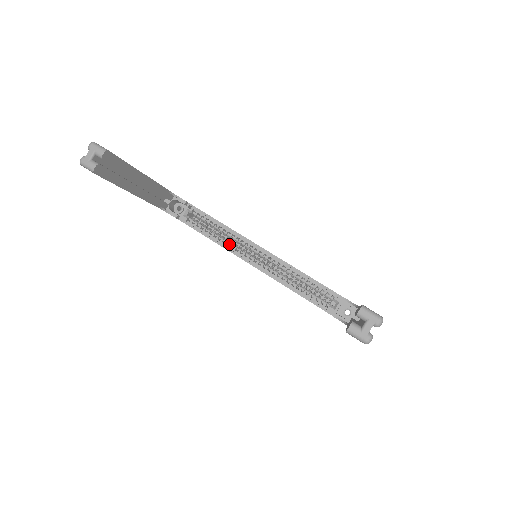
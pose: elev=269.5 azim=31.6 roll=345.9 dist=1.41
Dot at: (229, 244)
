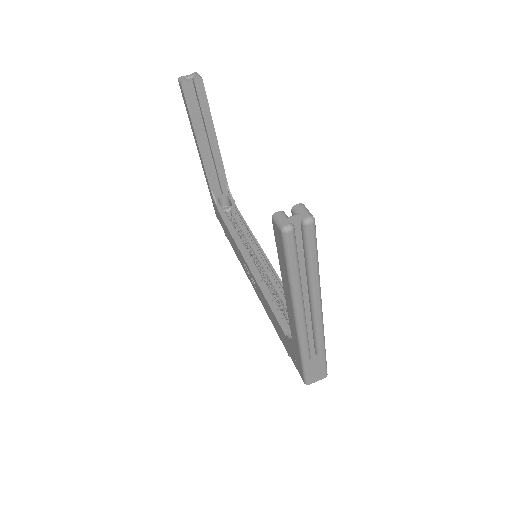
Dot at: (242, 244)
